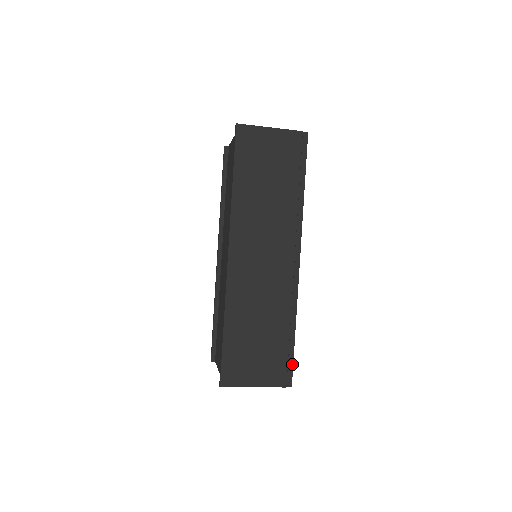
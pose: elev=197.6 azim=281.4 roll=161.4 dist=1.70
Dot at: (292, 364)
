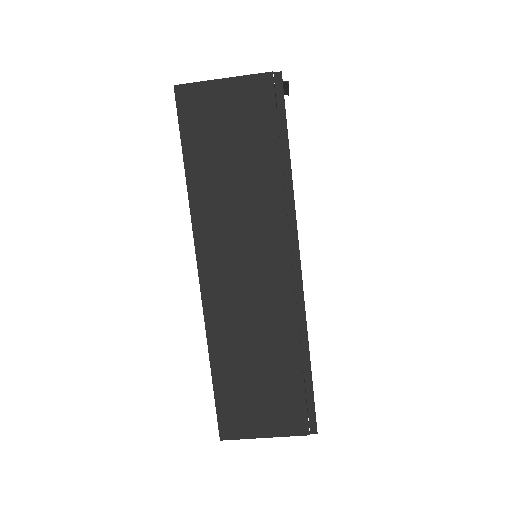
Dot at: (313, 404)
